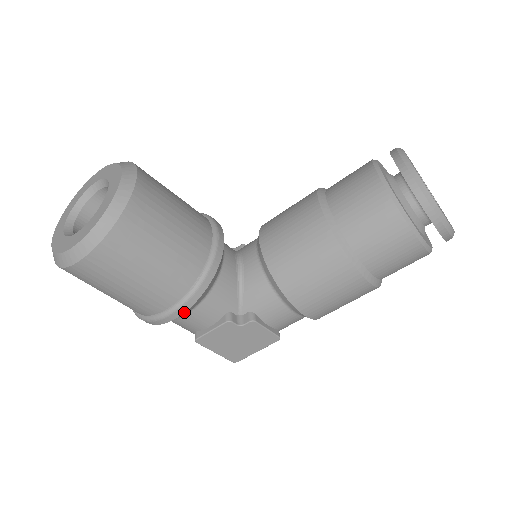
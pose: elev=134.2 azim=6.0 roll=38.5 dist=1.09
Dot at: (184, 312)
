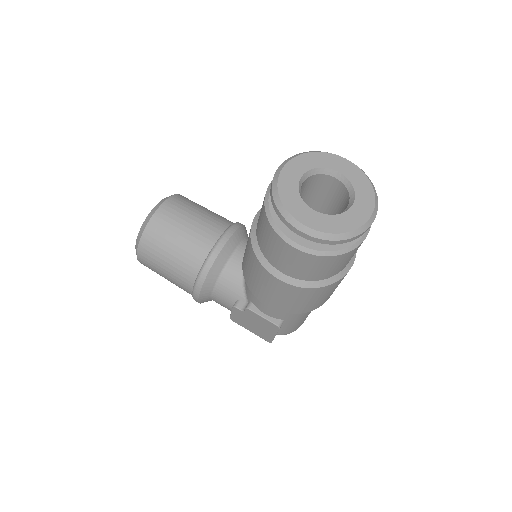
Dot at: (199, 296)
